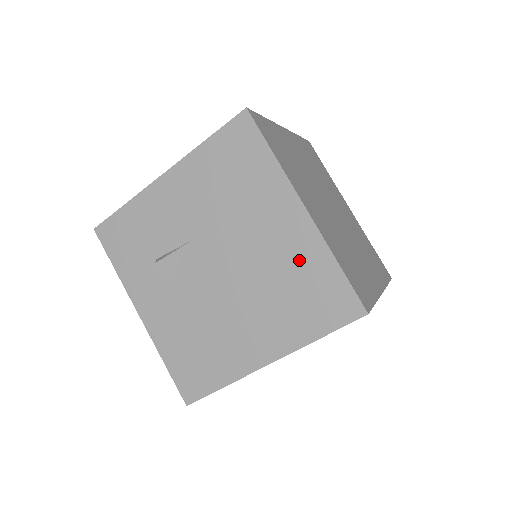
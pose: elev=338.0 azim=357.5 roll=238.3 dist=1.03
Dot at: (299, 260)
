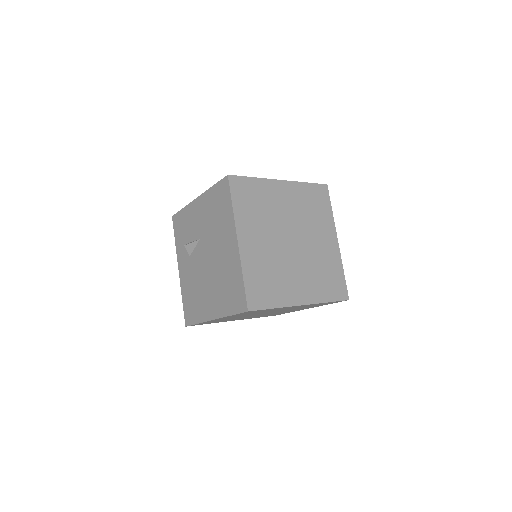
Dot at: (231, 269)
